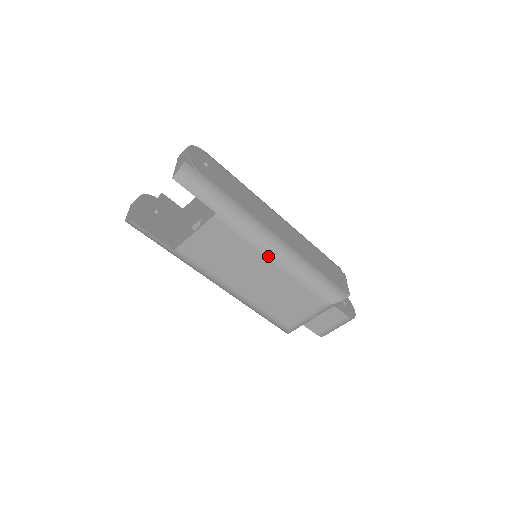
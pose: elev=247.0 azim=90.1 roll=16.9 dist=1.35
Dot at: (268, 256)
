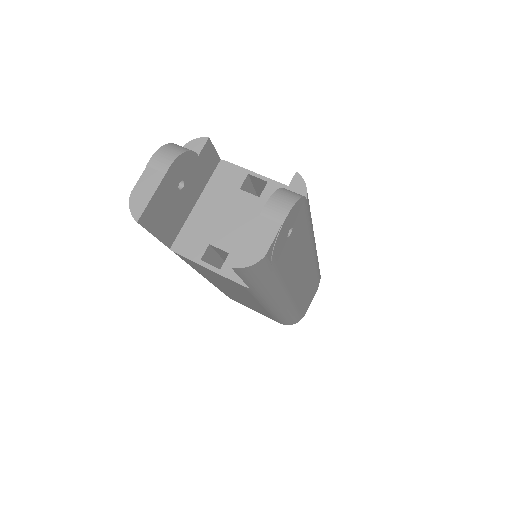
Dot at: (265, 306)
